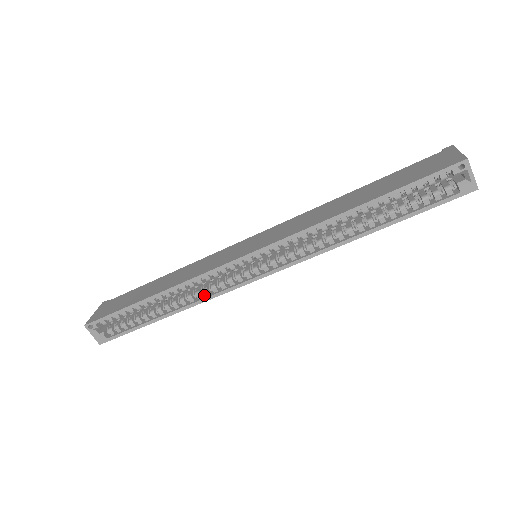
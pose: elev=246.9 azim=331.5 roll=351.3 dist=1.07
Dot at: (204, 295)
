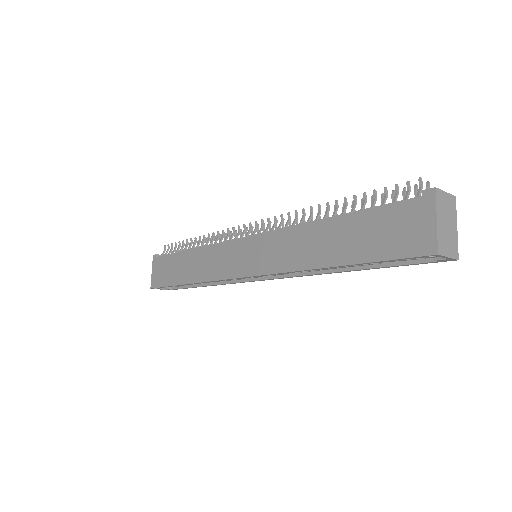
Dot at: occluded
